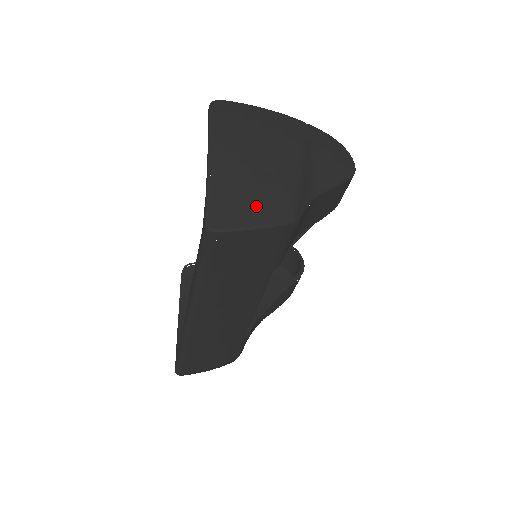
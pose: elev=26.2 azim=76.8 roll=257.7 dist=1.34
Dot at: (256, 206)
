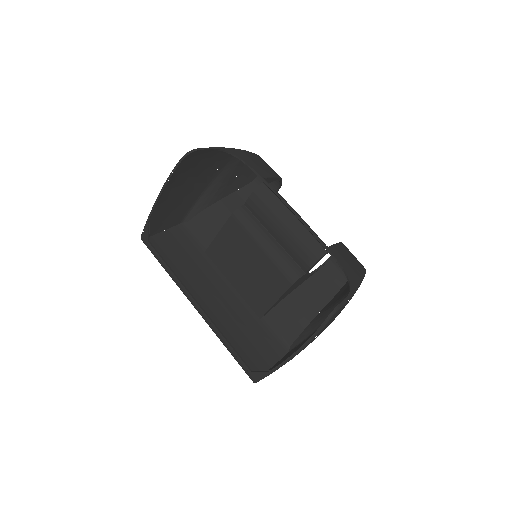
Dot at: occluded
